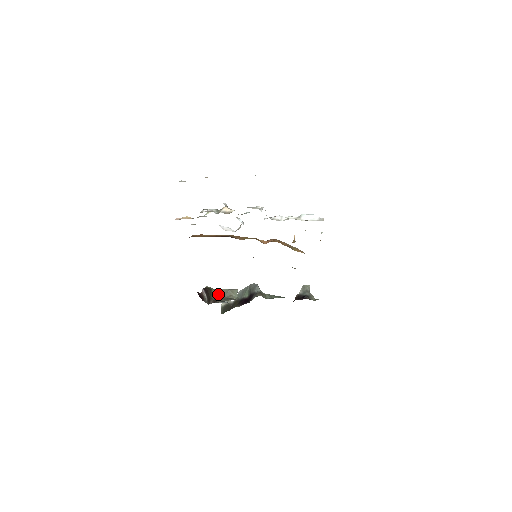
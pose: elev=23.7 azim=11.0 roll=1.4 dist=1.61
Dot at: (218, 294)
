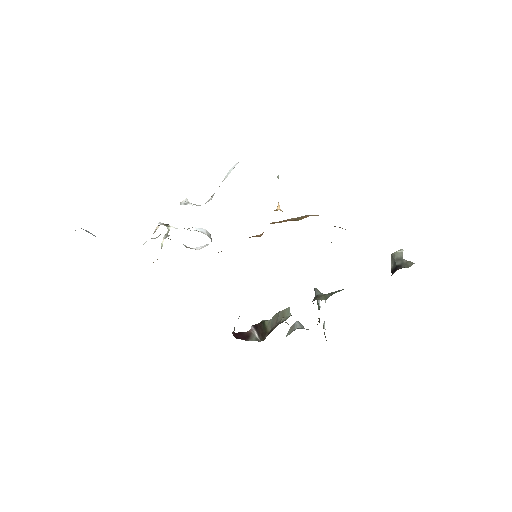
Dot at: (272, 324)
